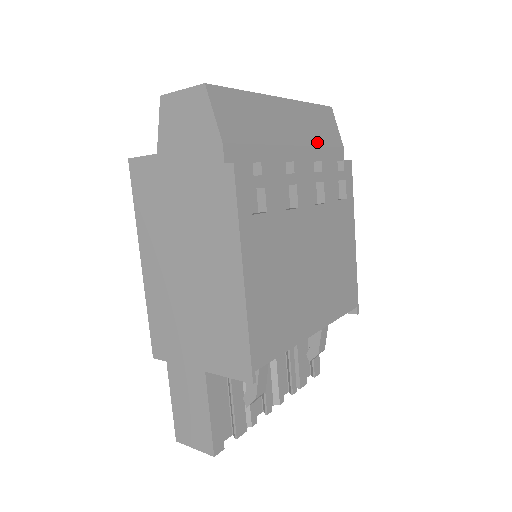
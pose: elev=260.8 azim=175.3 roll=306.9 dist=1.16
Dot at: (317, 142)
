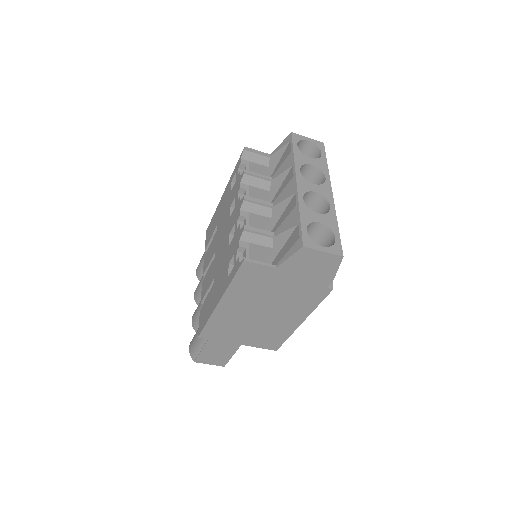
Dot at: occluded
